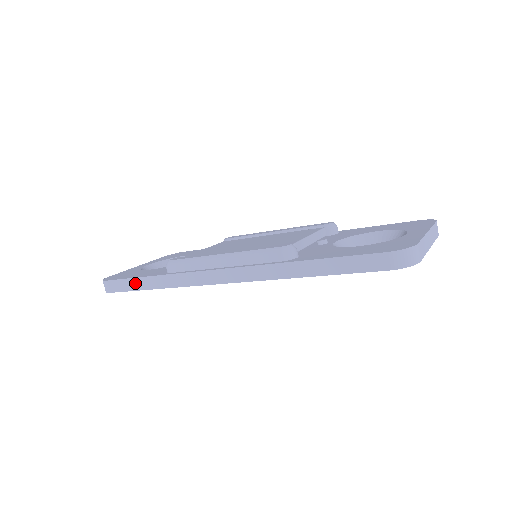
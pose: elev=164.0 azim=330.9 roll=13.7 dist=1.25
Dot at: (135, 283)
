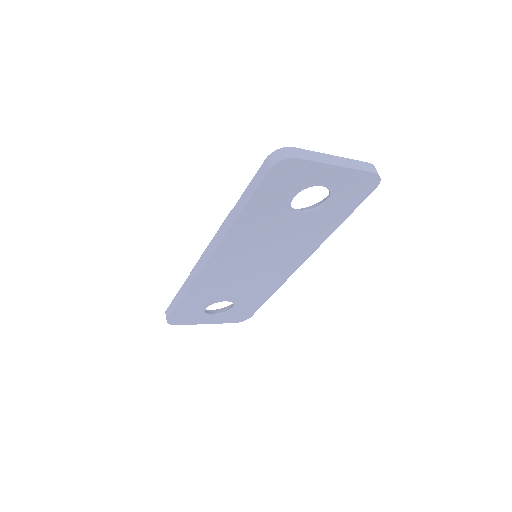
Dot at: (176, 300)
